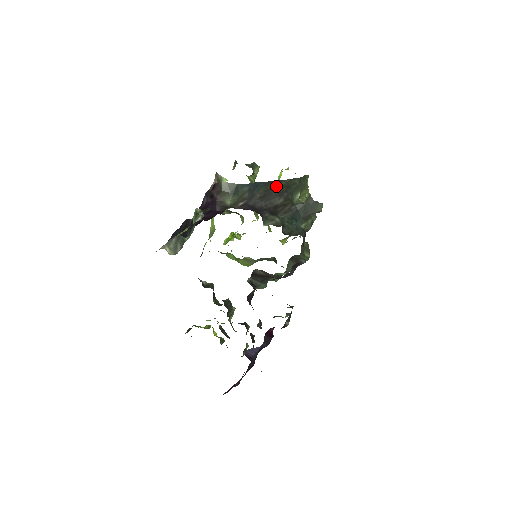
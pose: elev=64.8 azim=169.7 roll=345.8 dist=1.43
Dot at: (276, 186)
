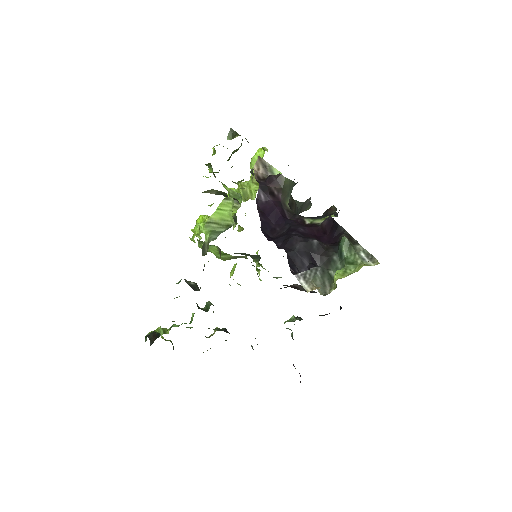
Dot at: occluded
